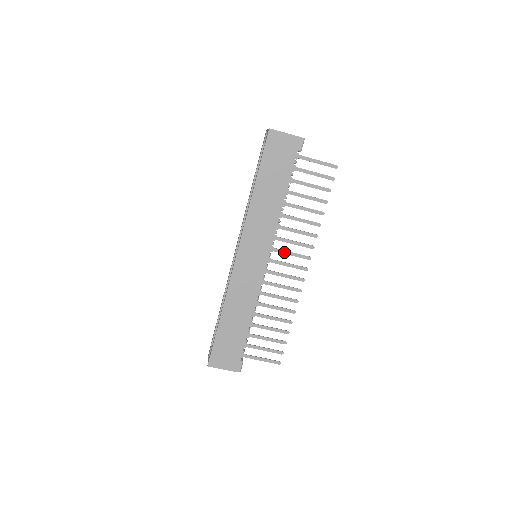
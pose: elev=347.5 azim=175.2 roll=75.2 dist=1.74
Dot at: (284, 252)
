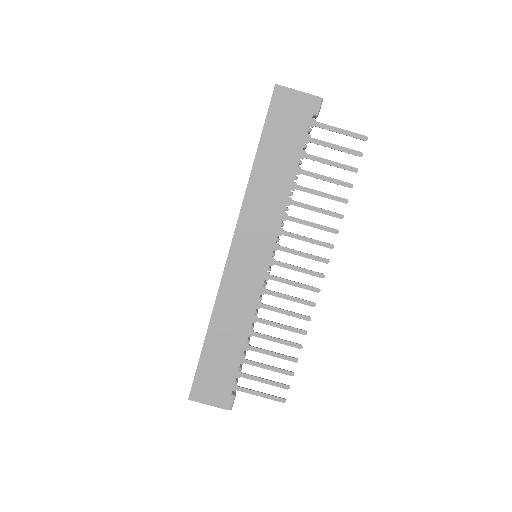
Dot at: (293, 252)
